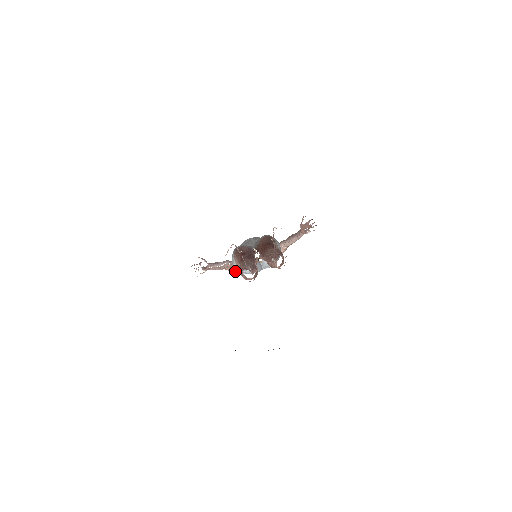
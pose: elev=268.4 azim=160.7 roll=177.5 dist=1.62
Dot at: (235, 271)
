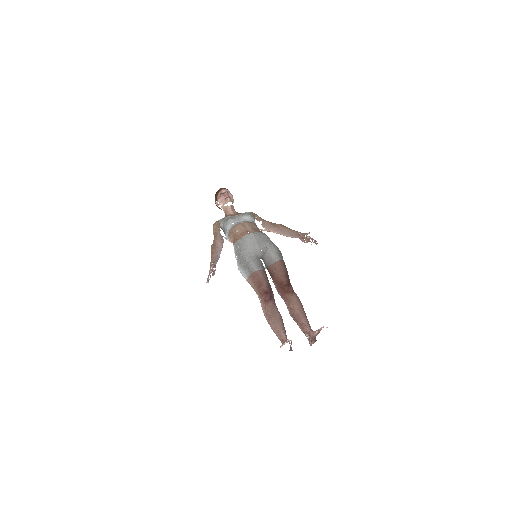
Dot at: occluded
